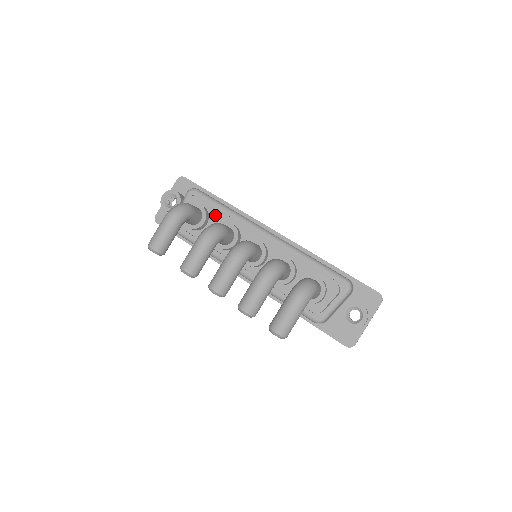
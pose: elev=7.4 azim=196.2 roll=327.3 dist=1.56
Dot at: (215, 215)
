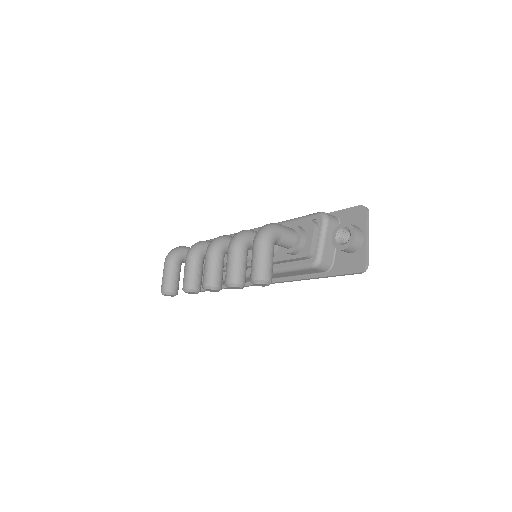
Dot at: occluded
